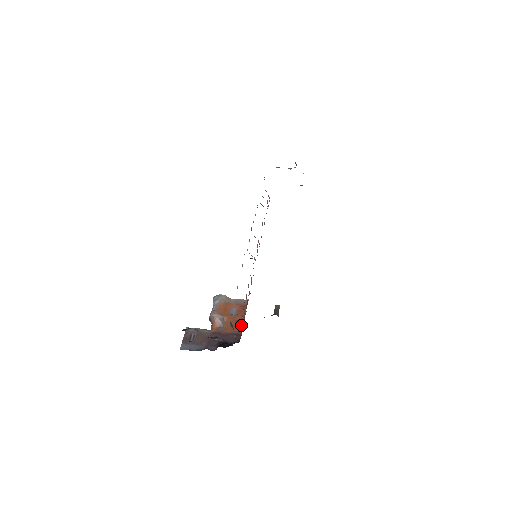
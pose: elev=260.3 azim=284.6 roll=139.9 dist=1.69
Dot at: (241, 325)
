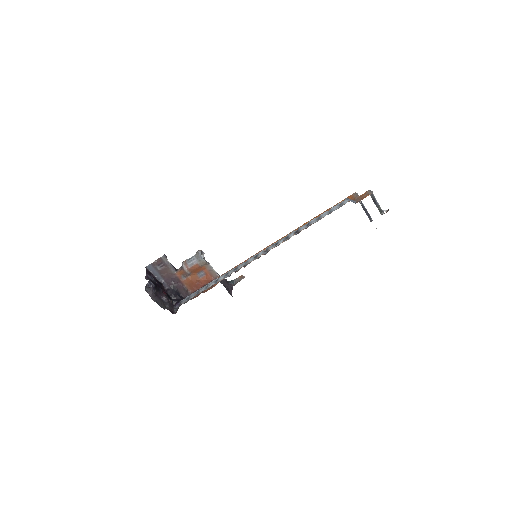
Dot at: occluded
